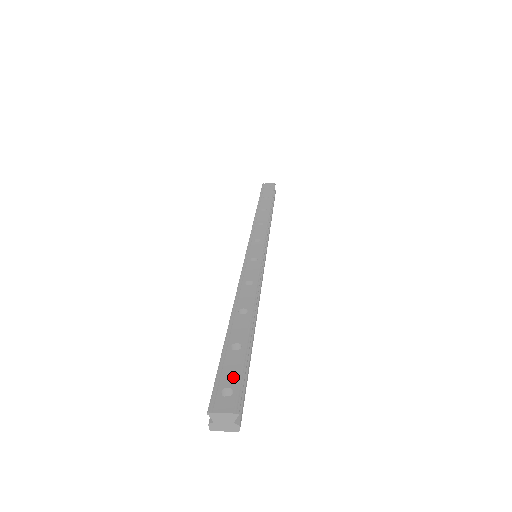
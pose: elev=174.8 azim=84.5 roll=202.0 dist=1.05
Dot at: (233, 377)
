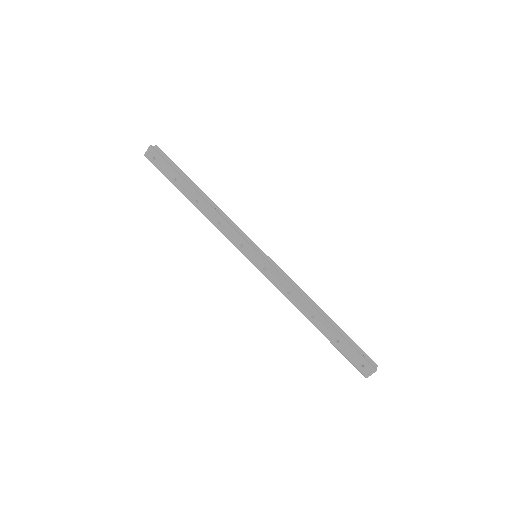
Dot at: occluded
